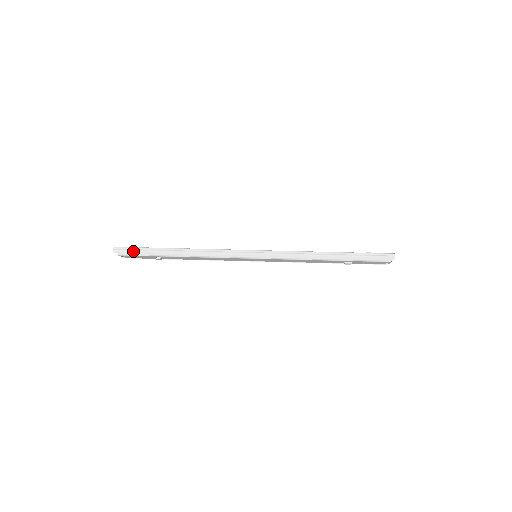
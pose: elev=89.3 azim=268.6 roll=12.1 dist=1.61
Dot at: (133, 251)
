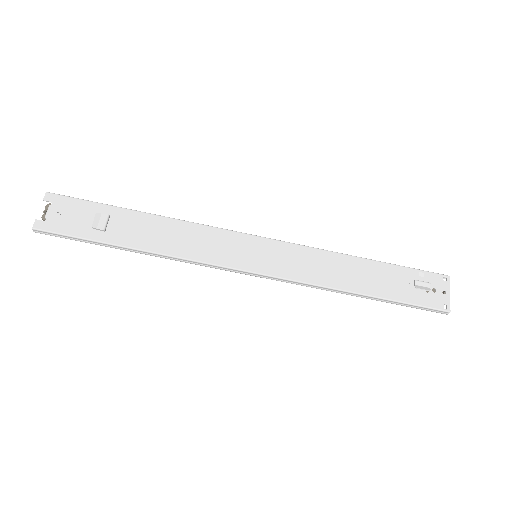
Dot at: occluded
